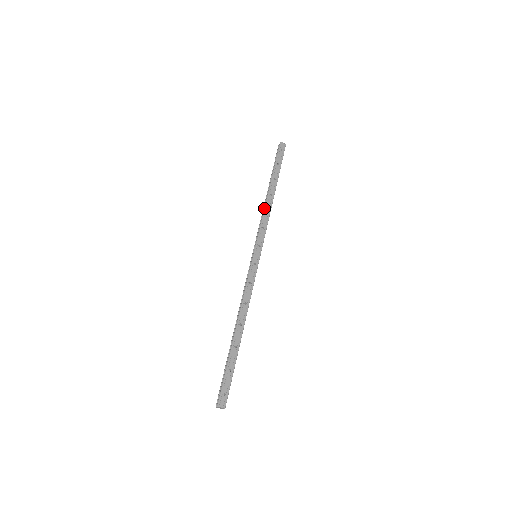
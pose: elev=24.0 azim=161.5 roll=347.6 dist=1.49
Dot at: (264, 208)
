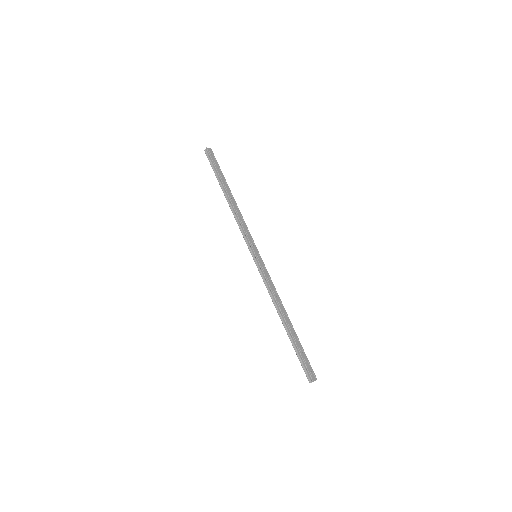
Dot at: (236, 213)
